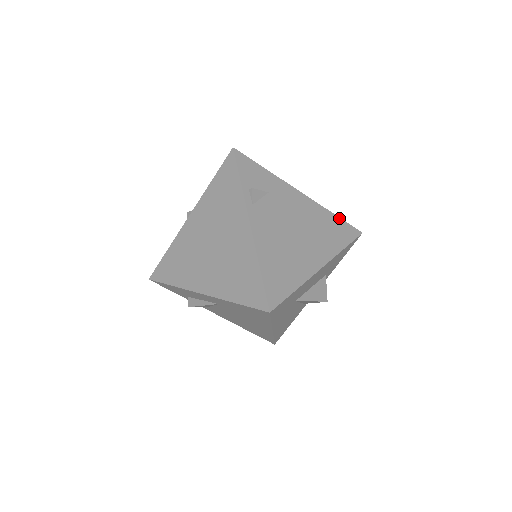
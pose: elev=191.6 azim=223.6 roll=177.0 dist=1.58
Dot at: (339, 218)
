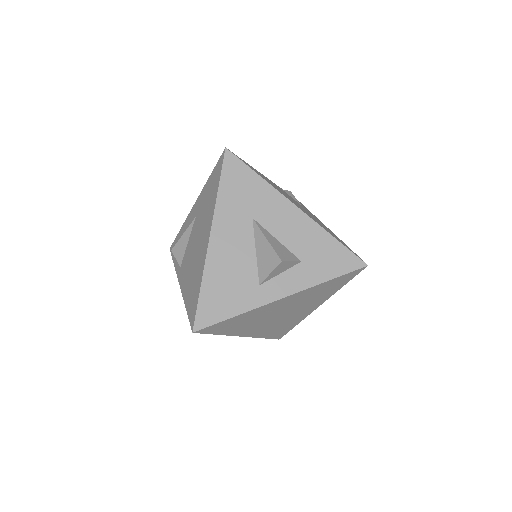
Dot at: occluded
